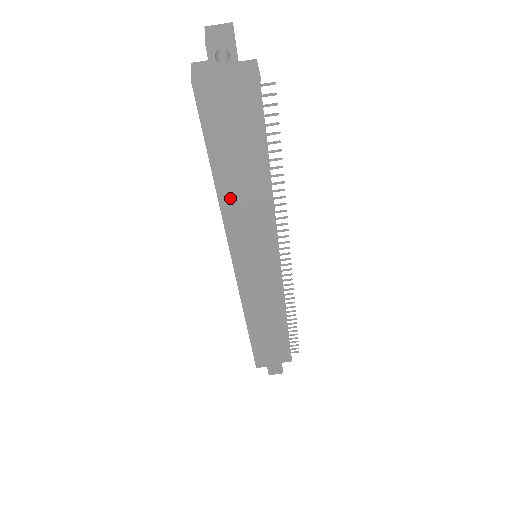
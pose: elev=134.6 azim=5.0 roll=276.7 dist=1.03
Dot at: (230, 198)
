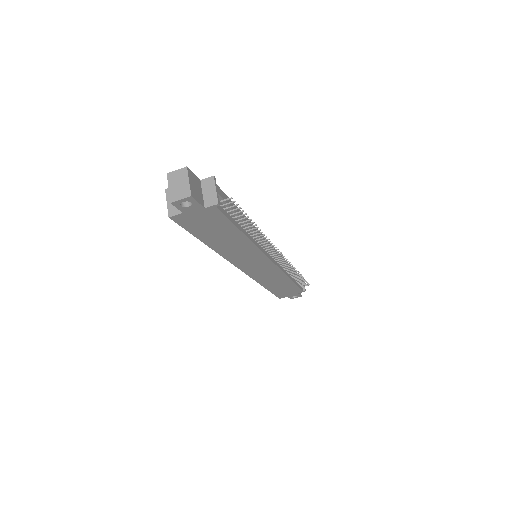
Dot at: (223, 248)
